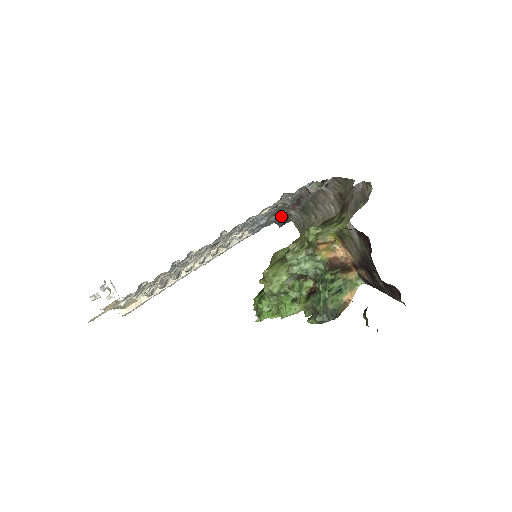
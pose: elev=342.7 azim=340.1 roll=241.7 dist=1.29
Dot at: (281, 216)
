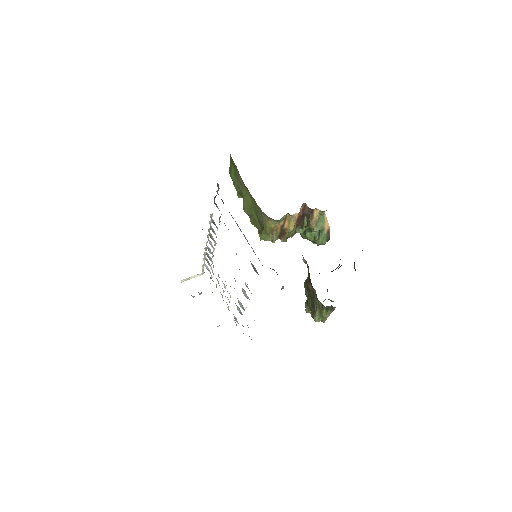
Dot at: occluded
